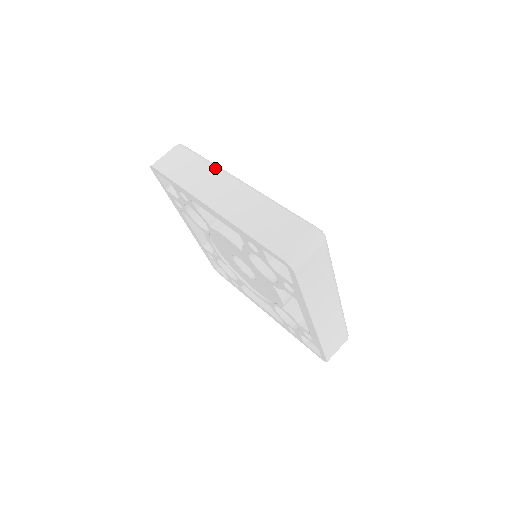
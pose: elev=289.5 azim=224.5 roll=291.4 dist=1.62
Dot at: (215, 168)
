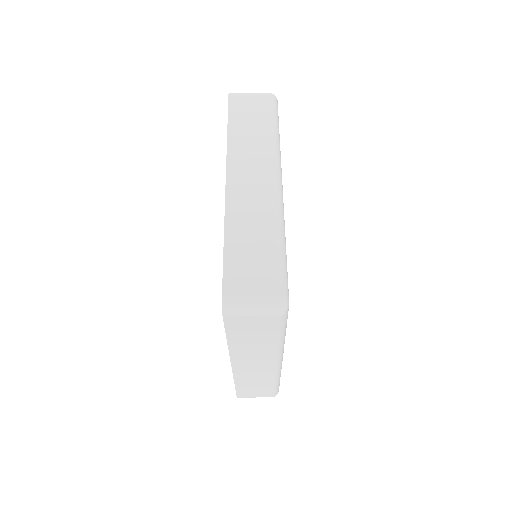
Dot at: (273, 147)
